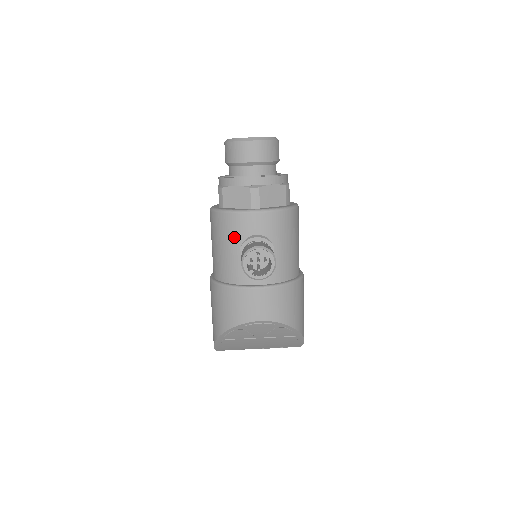
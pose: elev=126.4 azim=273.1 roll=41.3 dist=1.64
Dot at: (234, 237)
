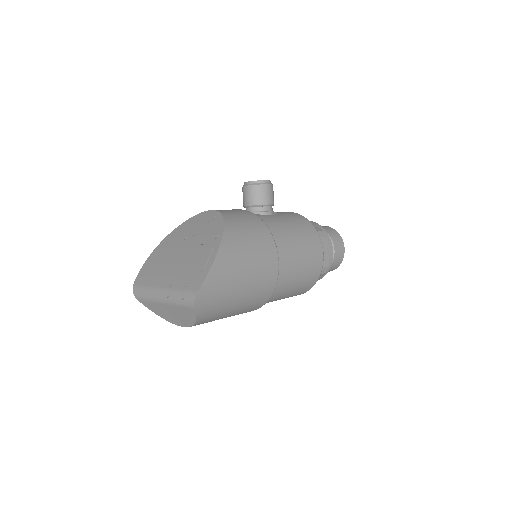
Dot at: occluded
